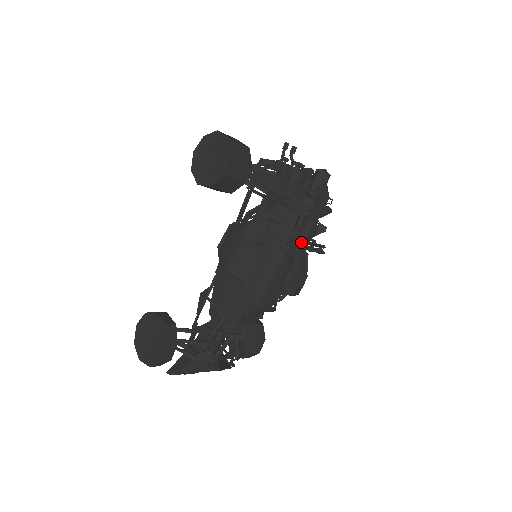
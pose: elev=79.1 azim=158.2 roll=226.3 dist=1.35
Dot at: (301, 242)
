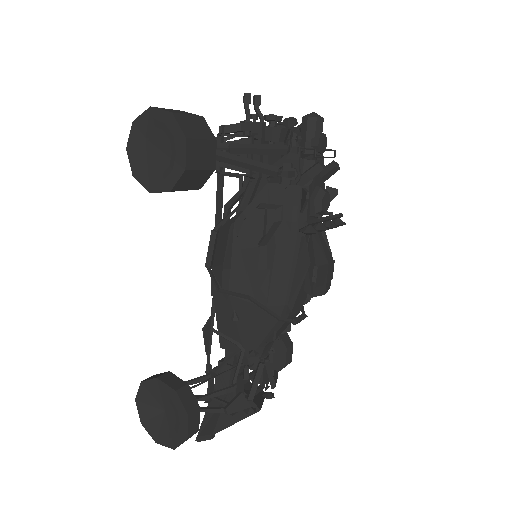
Dot at: (317, 222)
